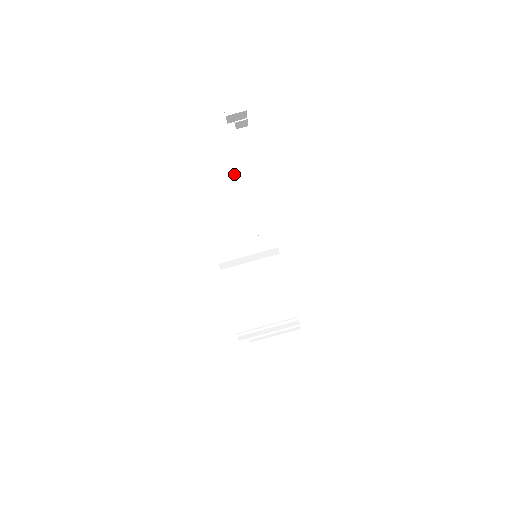
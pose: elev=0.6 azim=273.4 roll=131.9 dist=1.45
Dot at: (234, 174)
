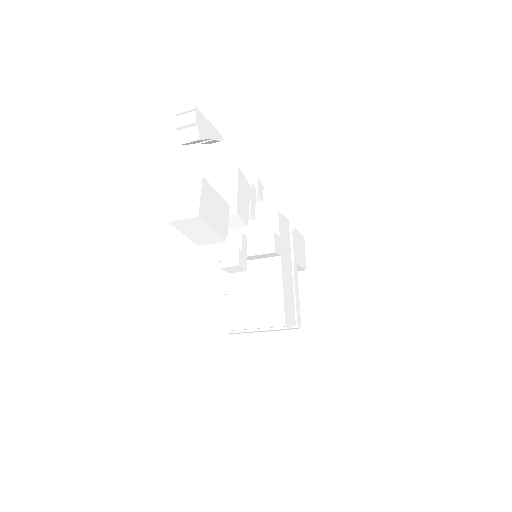
Dot at: (171, 219)
